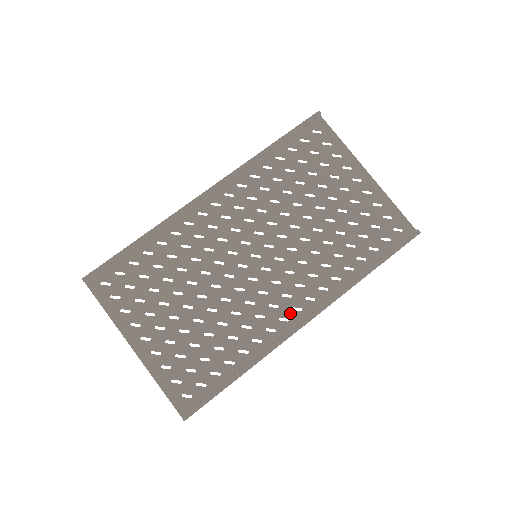
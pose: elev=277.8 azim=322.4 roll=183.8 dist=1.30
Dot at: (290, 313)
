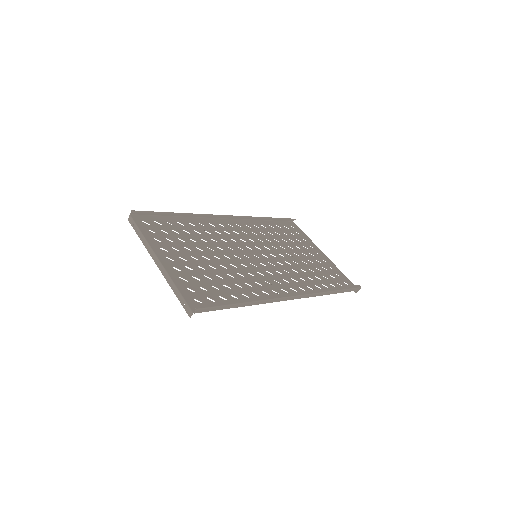
Dot at: (280, 290)
